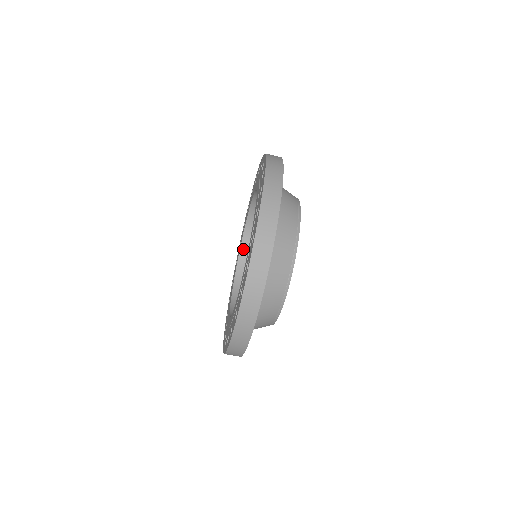
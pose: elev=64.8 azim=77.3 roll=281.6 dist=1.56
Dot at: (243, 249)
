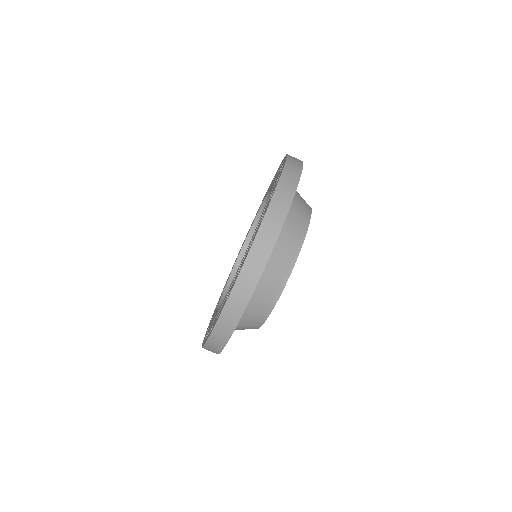
Dot at: (230, 283)
